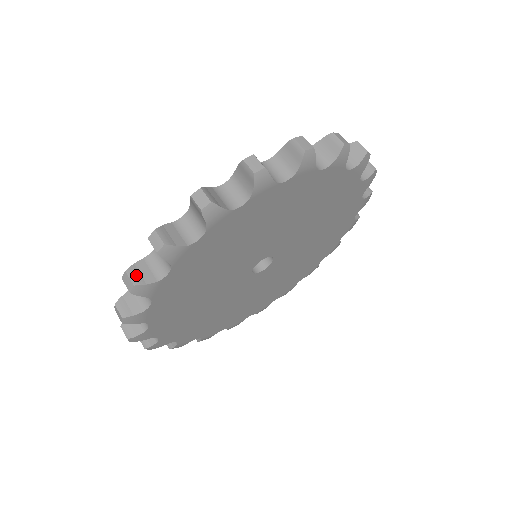
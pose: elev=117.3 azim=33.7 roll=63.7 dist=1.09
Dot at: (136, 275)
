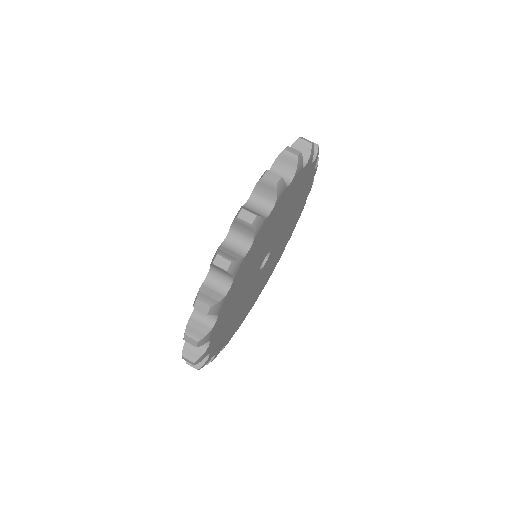
Dot at: (227, 255)
